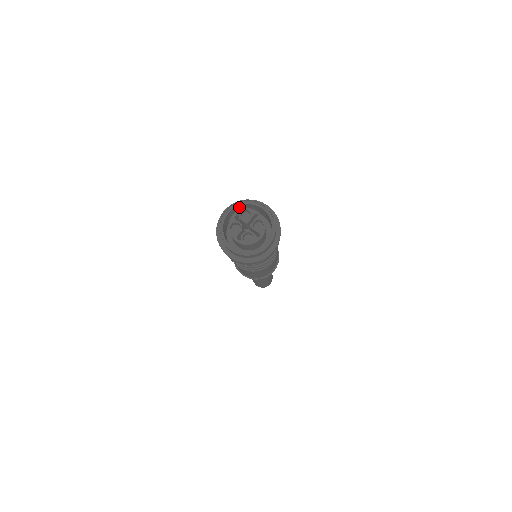
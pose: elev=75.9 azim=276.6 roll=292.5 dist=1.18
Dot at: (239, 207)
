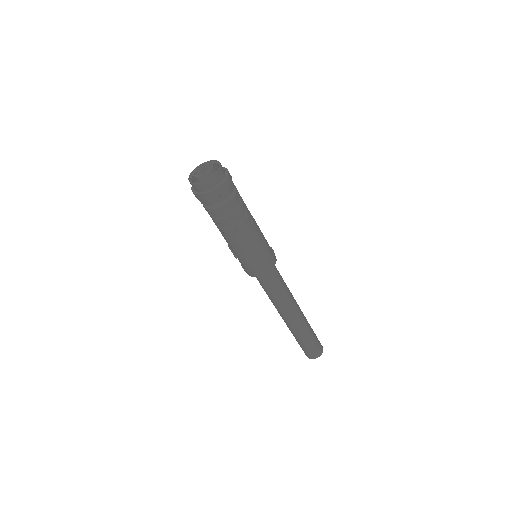
Dot at: occluded
